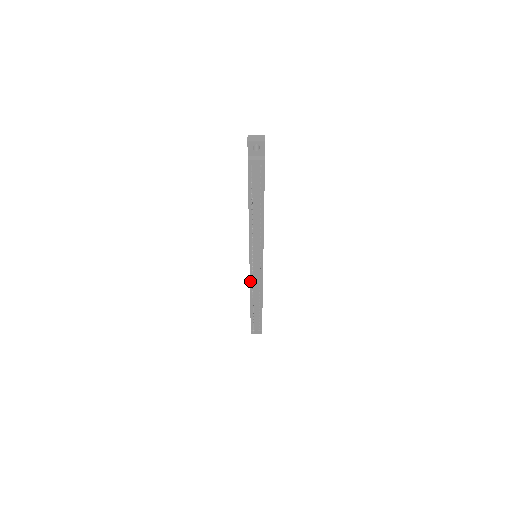
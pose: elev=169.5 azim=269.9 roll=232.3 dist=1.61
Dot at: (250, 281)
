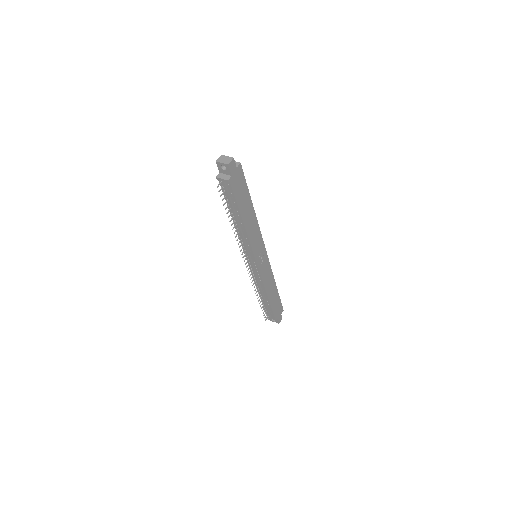
Dot at: (252, 275)
